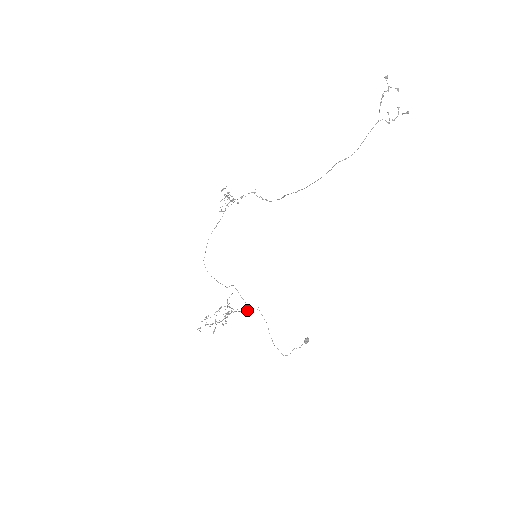
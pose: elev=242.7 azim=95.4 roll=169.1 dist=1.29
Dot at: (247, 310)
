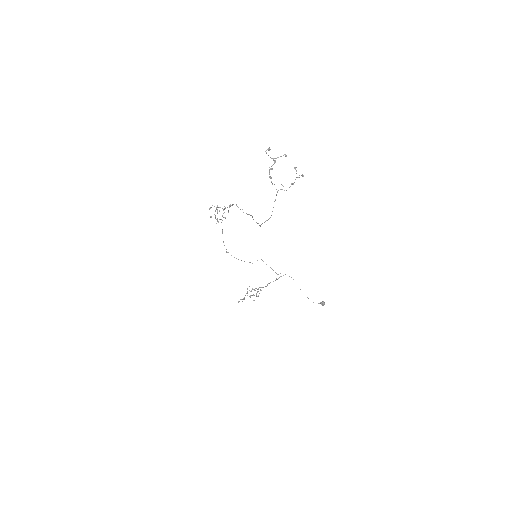
Dot at: (273, 281)
